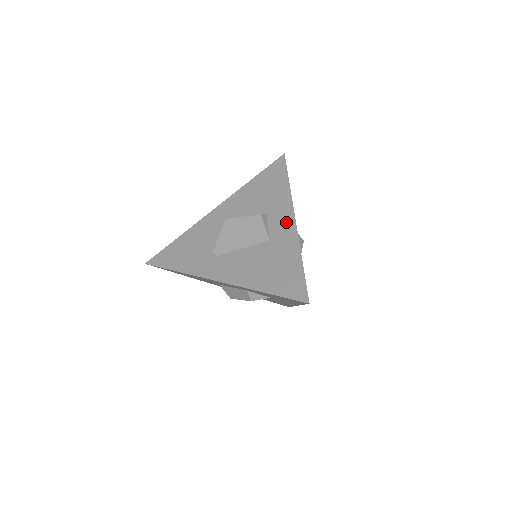
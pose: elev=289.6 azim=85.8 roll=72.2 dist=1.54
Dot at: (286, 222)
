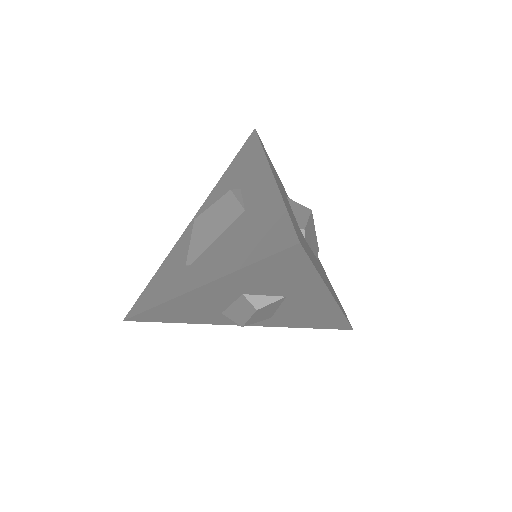
Dot at: (261, 180)
